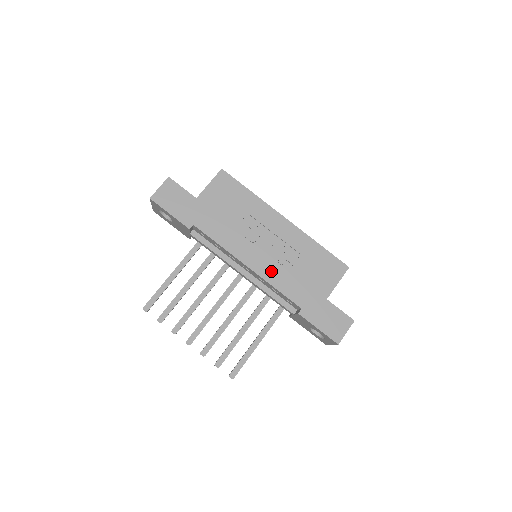
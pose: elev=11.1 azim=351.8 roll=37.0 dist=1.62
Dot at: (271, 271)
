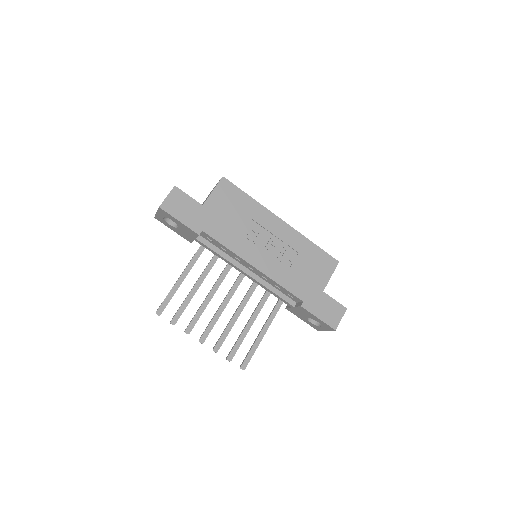
Dot at: (275, 270)
